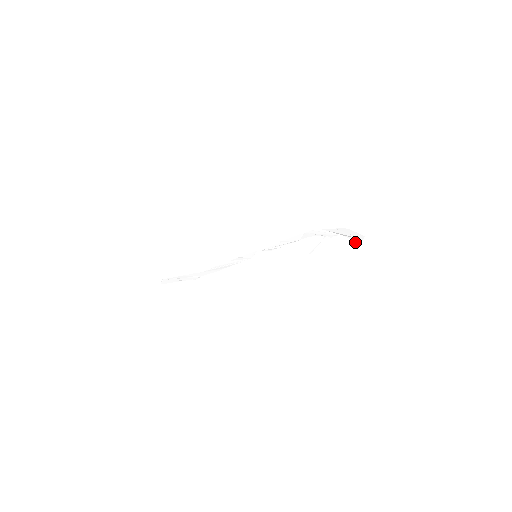
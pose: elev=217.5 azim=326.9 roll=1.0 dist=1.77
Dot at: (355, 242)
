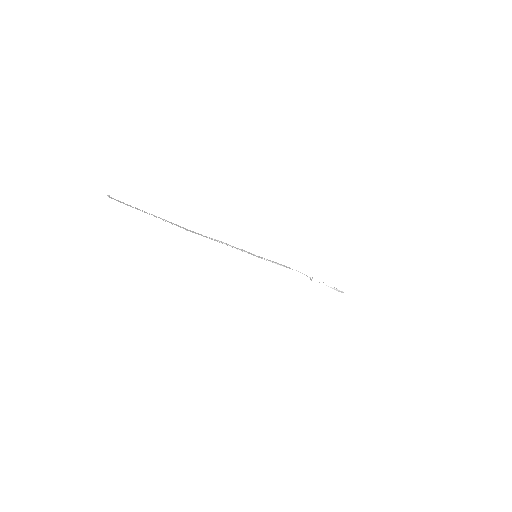
Dot at: (338, 291)
